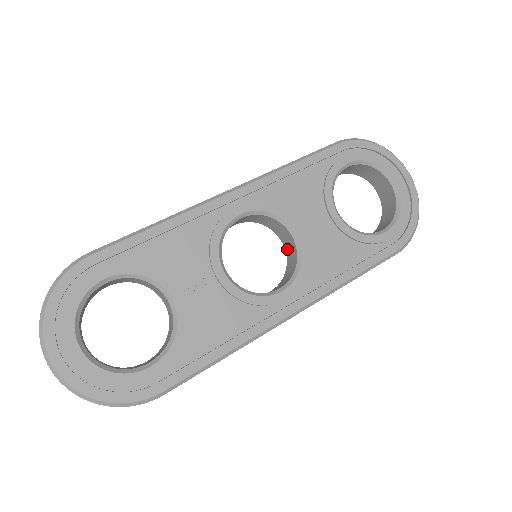
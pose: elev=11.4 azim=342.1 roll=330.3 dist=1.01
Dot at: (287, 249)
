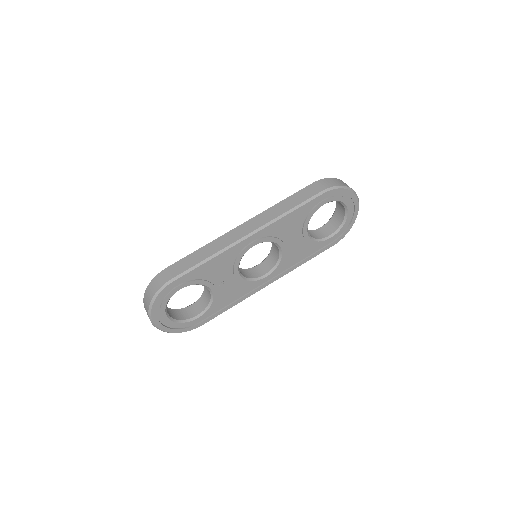
Dot at: (273, 246)
